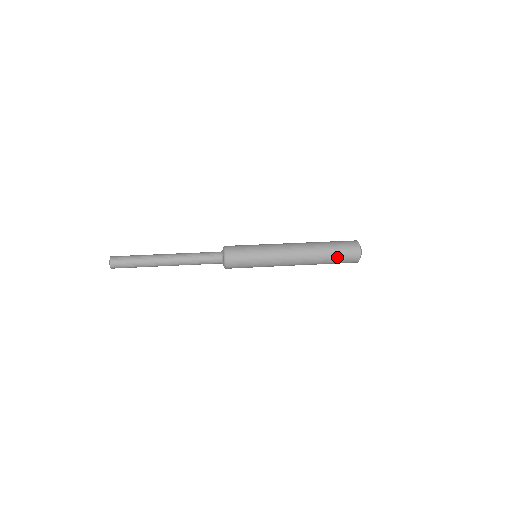
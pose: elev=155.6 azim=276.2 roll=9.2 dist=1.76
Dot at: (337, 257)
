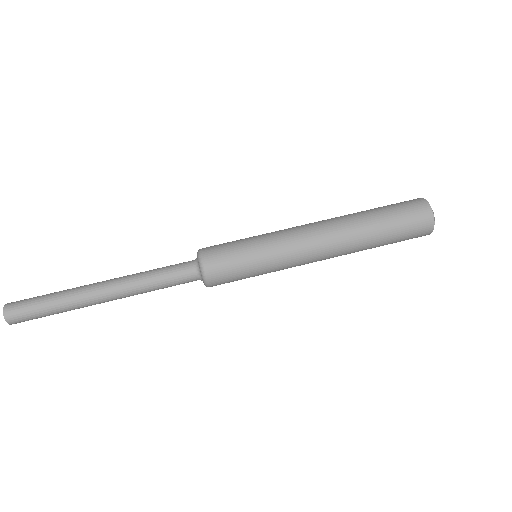
Dot at: (393, 242)
